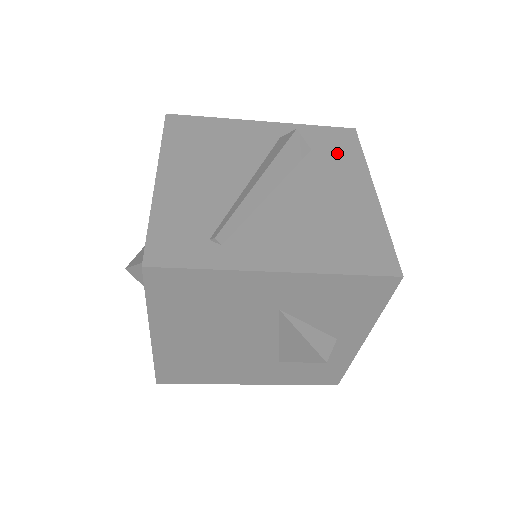
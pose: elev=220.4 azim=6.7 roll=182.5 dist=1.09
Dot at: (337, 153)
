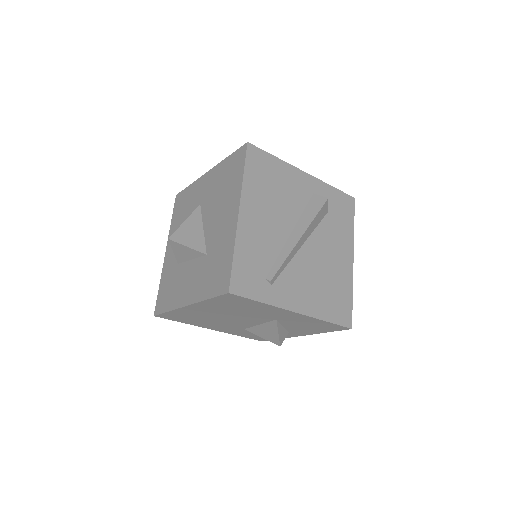
Dot at: (341, 219)
